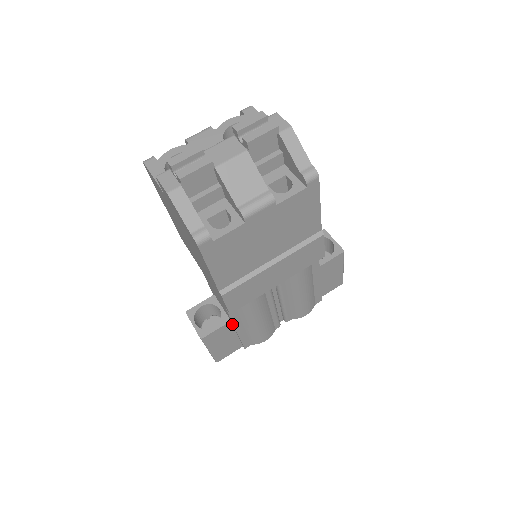
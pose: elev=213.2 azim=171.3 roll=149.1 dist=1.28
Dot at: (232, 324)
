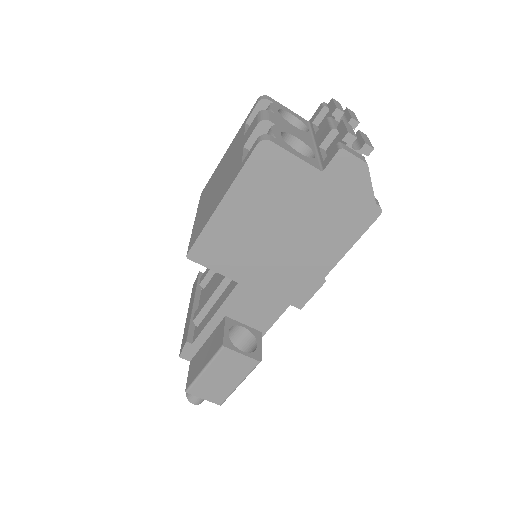
Dot at: occluded
